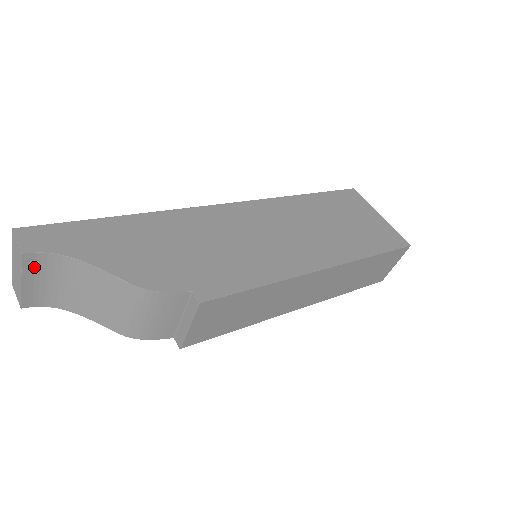
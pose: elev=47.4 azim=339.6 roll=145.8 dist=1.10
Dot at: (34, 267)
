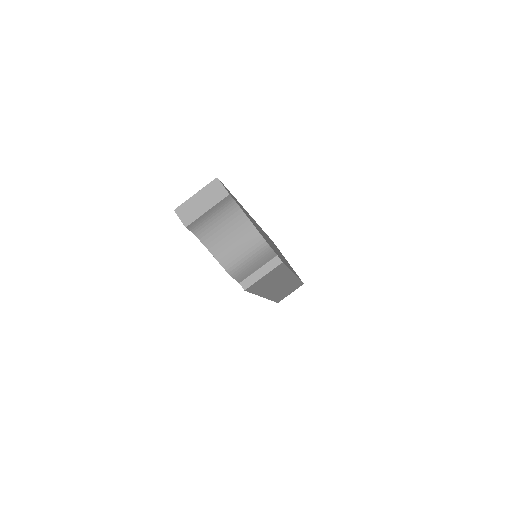
Dot at: (221, 205)
